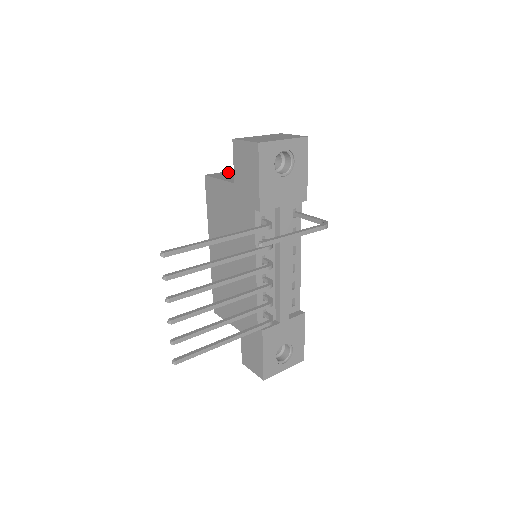
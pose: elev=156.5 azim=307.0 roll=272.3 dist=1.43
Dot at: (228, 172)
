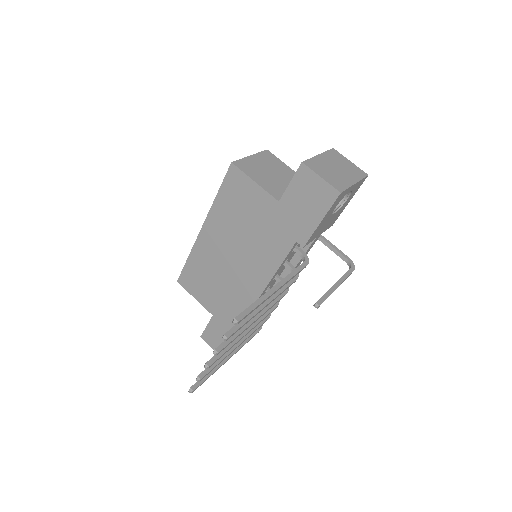
Dot at: (253, 160)
